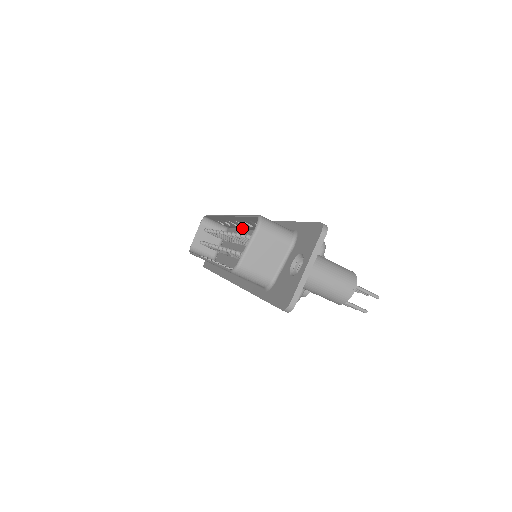
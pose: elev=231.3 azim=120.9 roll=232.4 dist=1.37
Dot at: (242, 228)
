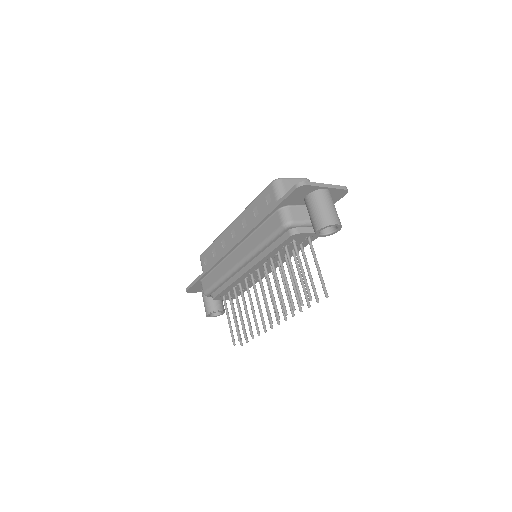
Dot at: occluded
